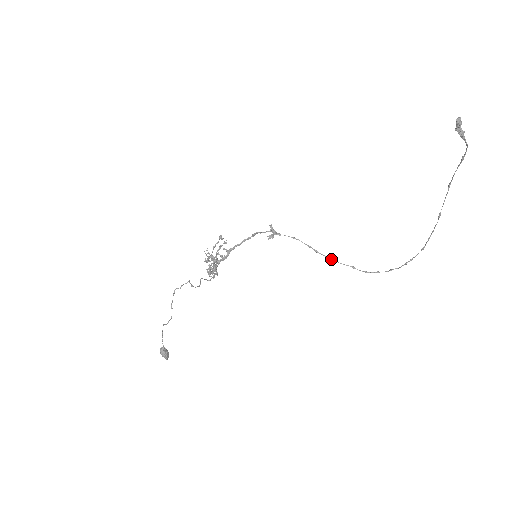
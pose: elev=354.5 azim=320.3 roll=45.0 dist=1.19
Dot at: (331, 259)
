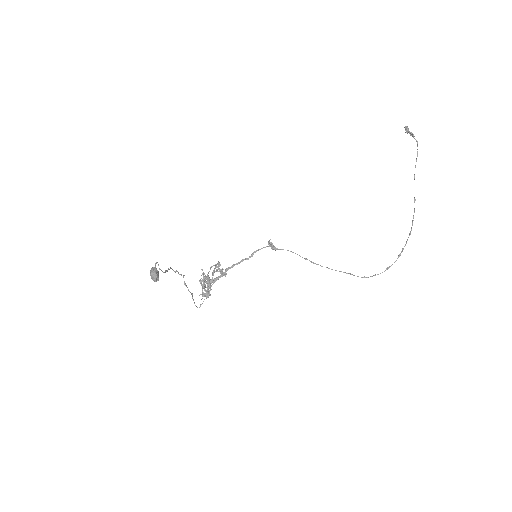
Dot at: (328, 268)
